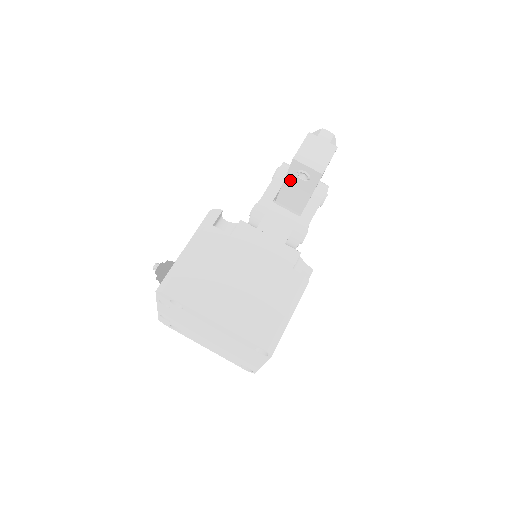
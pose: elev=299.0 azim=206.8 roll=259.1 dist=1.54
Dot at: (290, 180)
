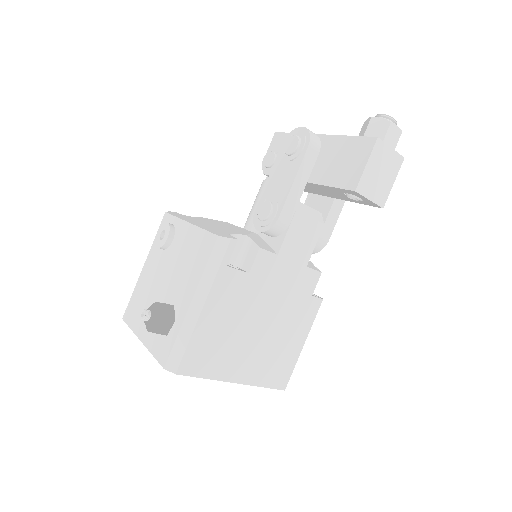
Dot at: (328, 188)
